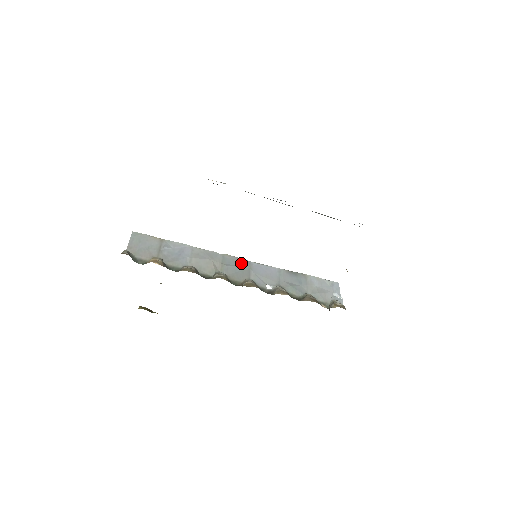
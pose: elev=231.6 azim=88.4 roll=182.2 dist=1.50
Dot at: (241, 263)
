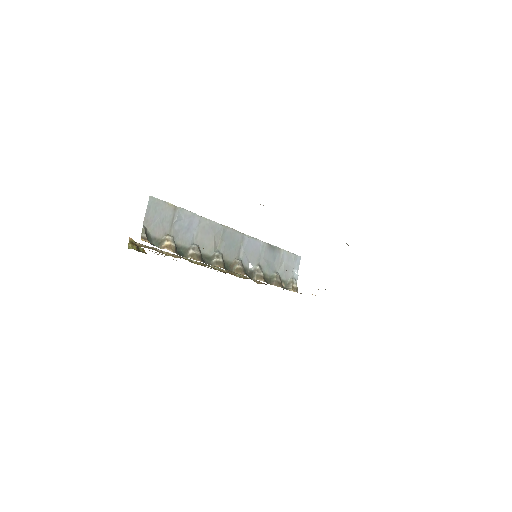
Dot at: (236, 237)
